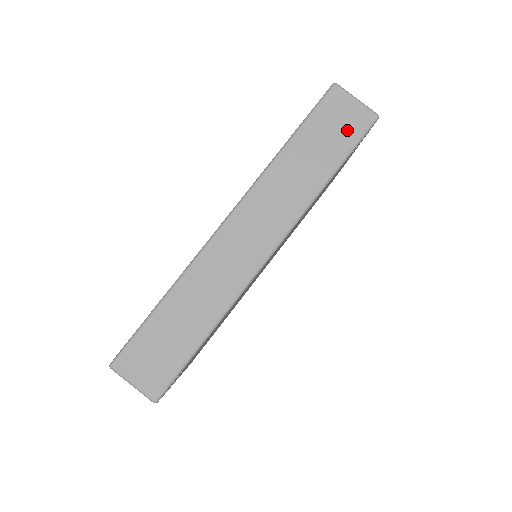
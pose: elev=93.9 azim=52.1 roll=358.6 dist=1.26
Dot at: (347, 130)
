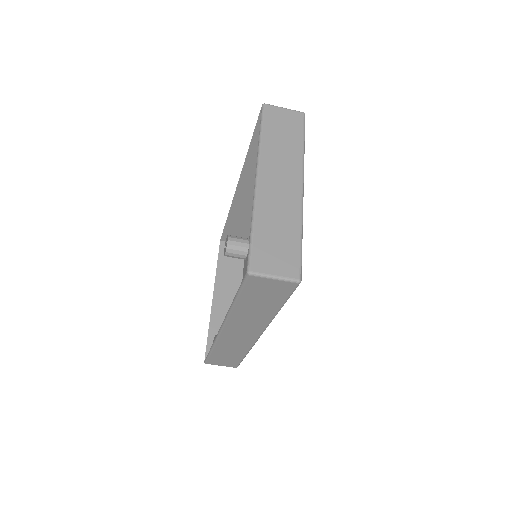
Dot at: (277, 293)
